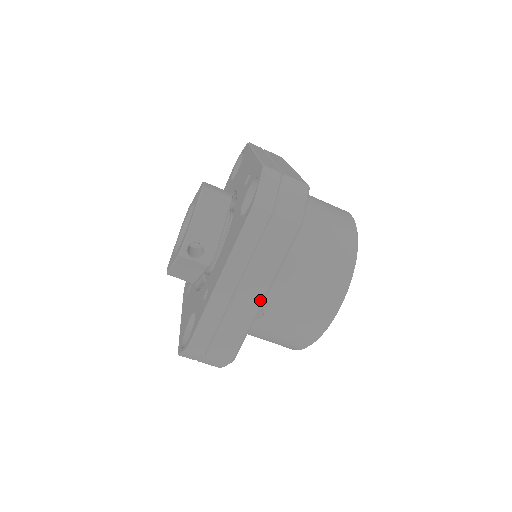
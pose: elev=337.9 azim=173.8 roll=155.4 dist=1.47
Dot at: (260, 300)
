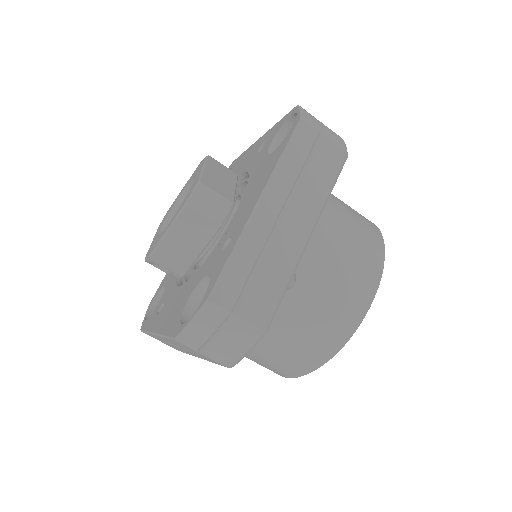
Dot at: occluded
